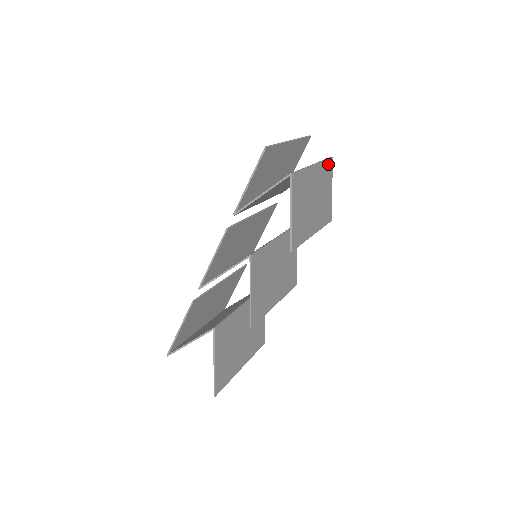
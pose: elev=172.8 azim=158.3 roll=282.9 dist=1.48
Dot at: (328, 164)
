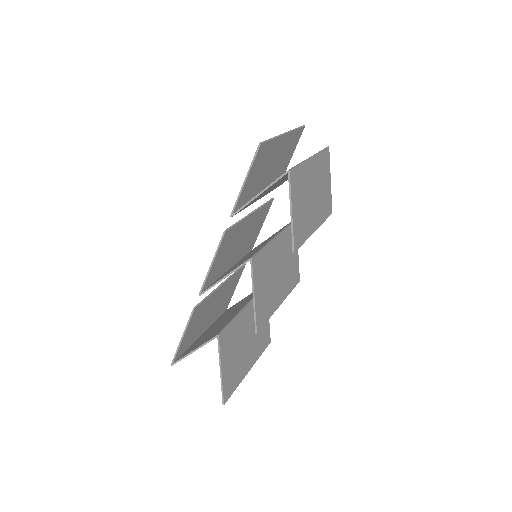
Dot at: (325, 155)
